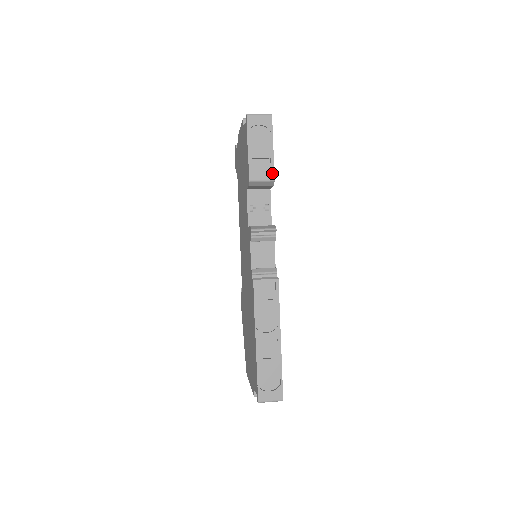
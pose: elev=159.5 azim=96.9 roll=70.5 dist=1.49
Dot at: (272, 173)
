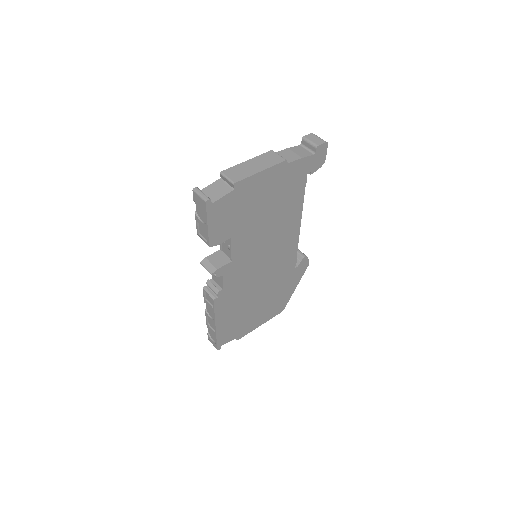
Dot at: (208, 241)
